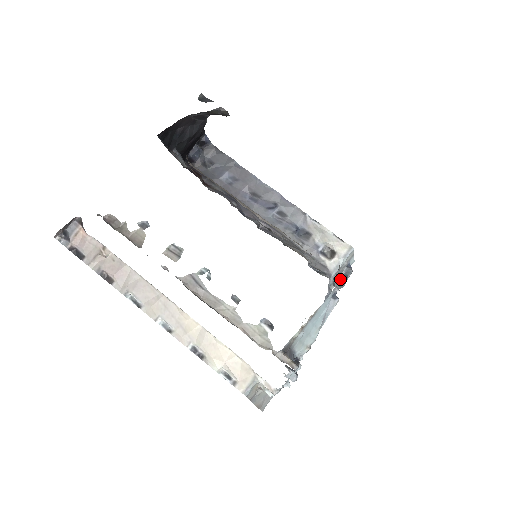
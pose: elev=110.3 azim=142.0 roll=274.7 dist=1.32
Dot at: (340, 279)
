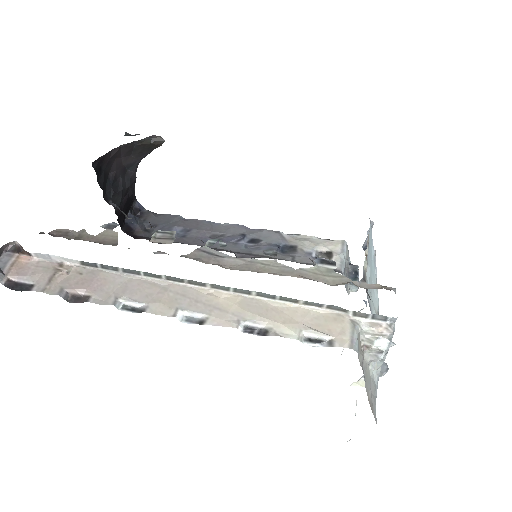
Dot at: (351, 277)
